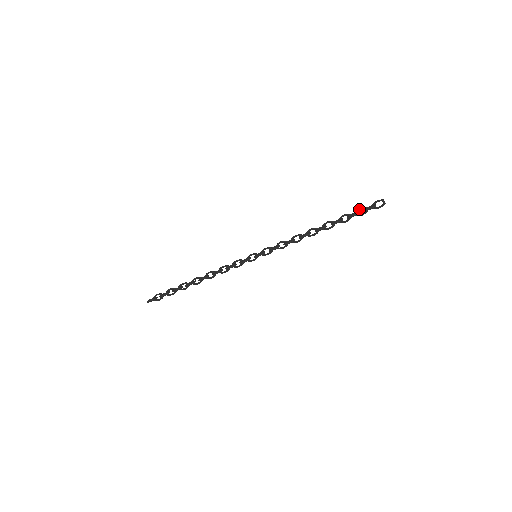
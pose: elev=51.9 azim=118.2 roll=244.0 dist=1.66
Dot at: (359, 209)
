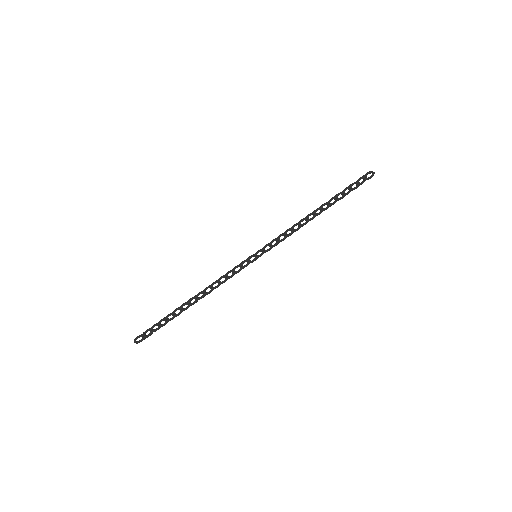
Dot at: (351, 184)
